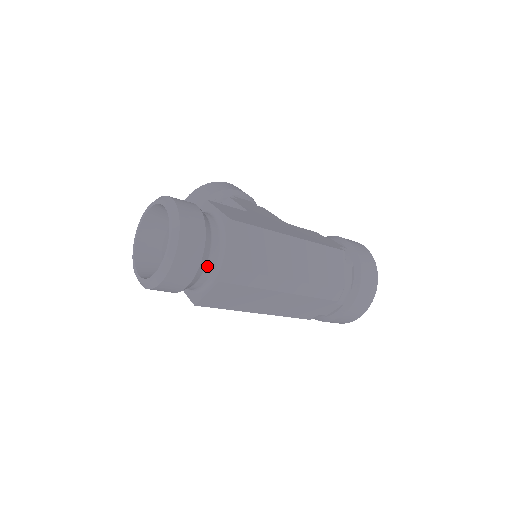
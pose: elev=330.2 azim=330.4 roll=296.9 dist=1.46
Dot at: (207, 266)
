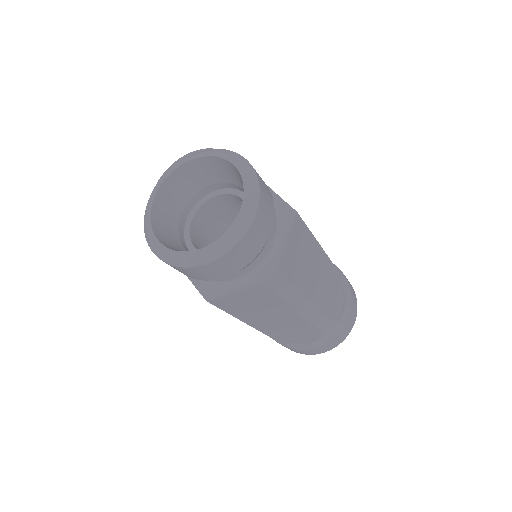
Dot at: (255, 259)
